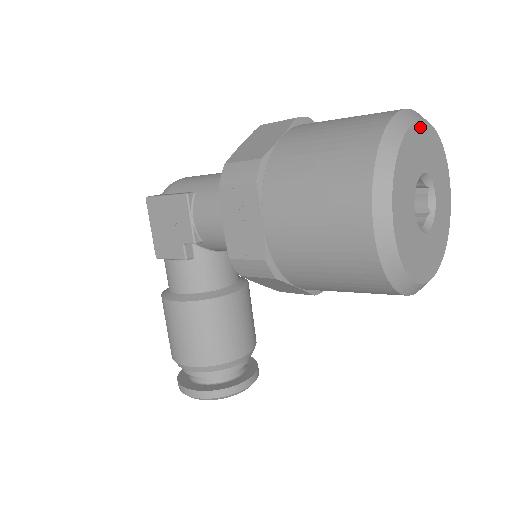
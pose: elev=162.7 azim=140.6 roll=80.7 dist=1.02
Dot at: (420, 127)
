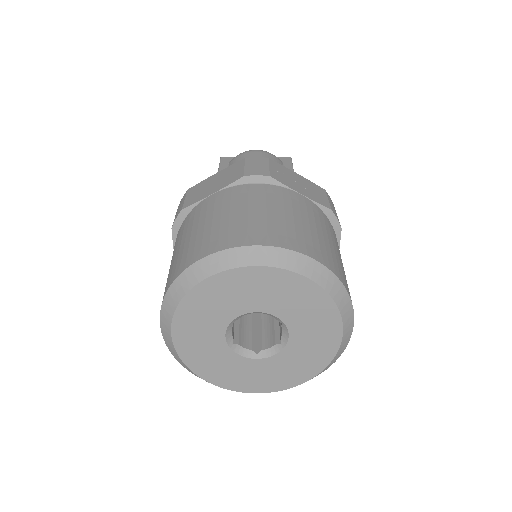
Dot at: (253, 272)
